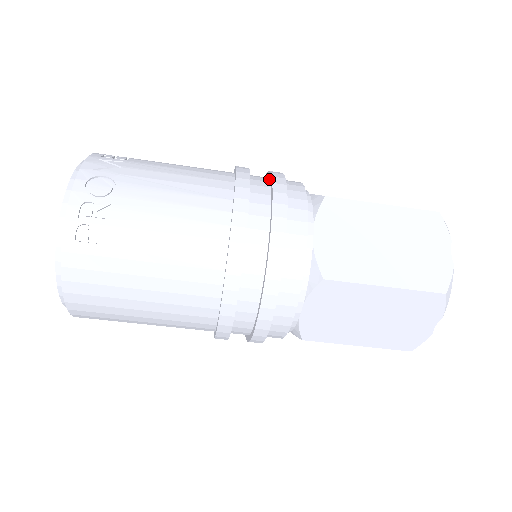
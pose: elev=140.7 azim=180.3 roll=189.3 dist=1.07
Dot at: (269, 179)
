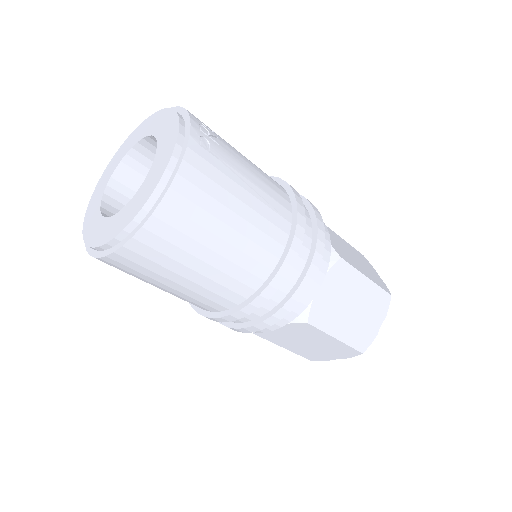
Dot at: occluded
